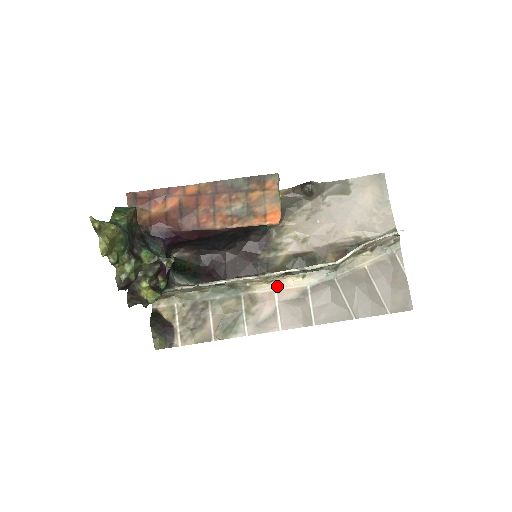
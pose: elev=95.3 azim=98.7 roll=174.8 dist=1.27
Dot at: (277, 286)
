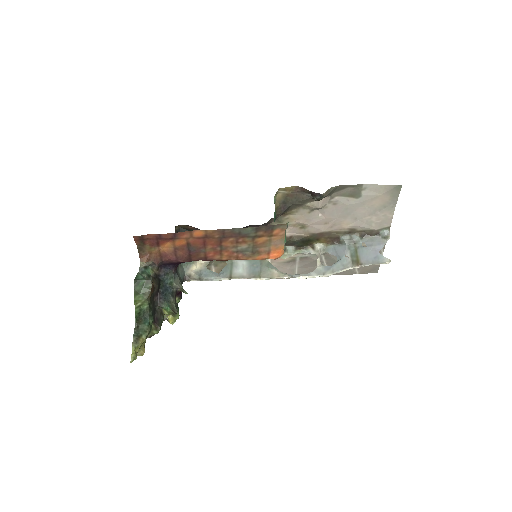
Dot at: occluded
